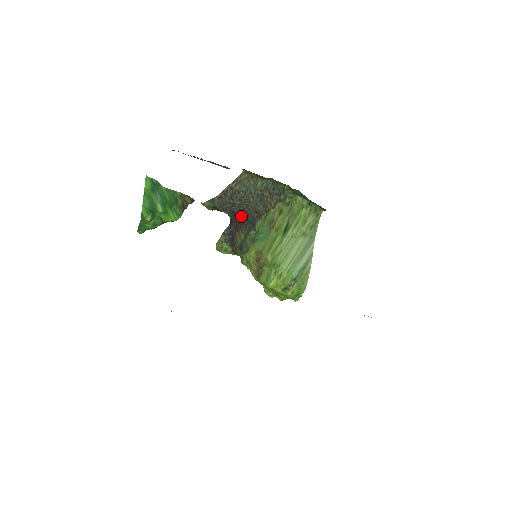
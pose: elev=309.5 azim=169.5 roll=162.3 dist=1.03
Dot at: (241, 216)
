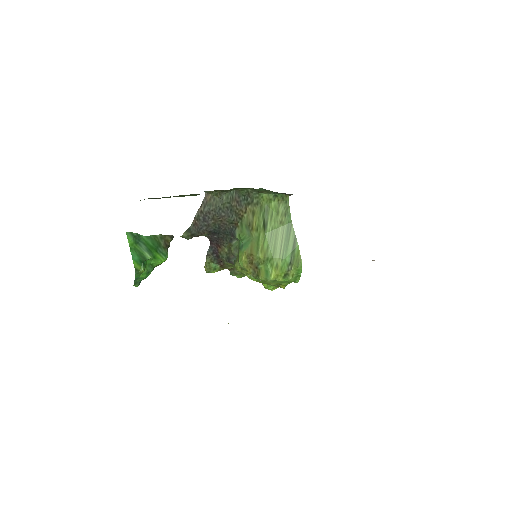
Dot at: (218, 233)
